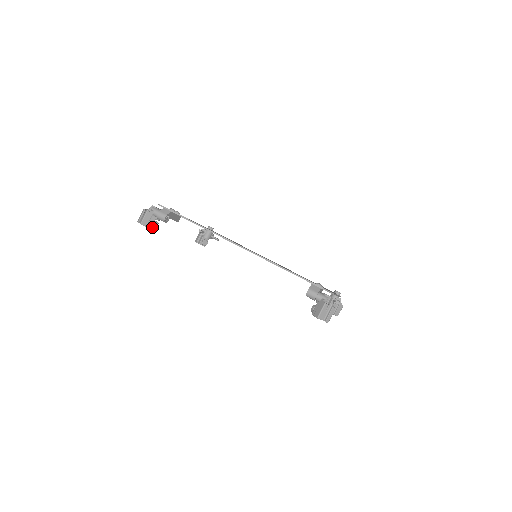
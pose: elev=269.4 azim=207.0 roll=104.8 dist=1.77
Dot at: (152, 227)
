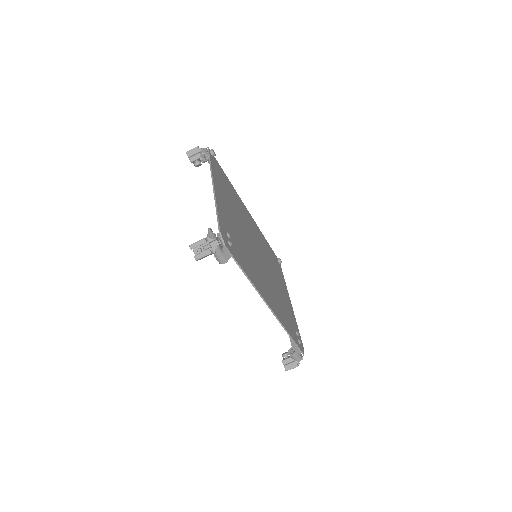
Dot at: occluded
